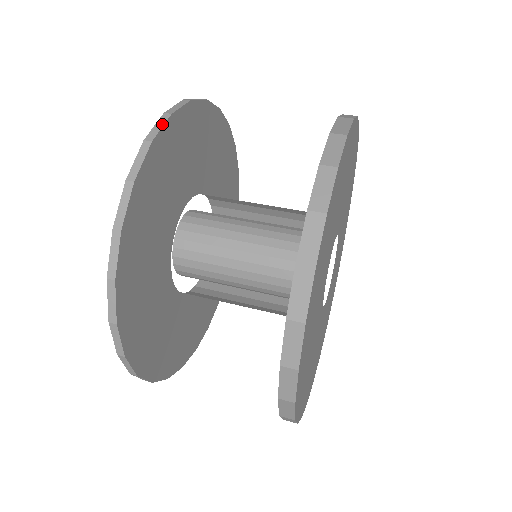
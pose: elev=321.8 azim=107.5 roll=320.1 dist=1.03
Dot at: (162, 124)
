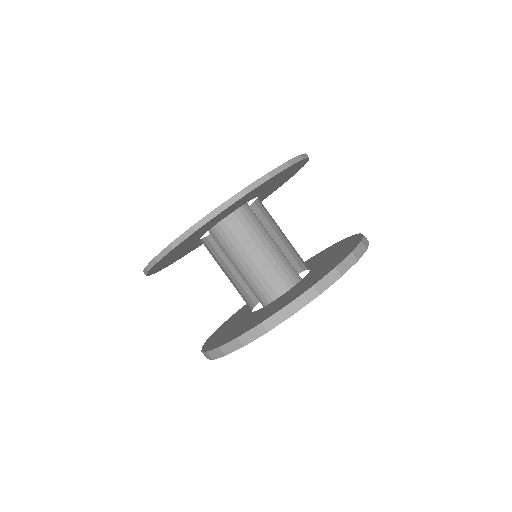
Dot at: (152, 265)
